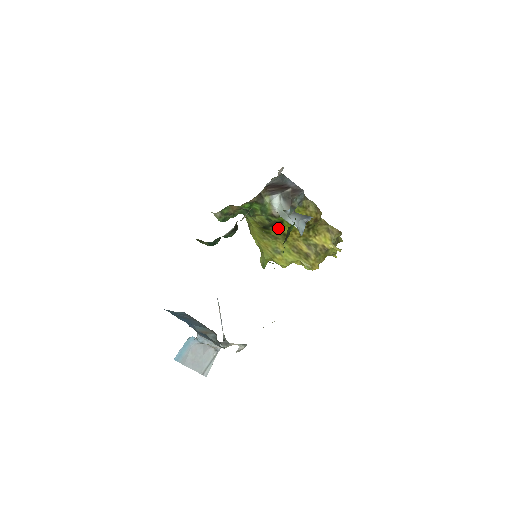
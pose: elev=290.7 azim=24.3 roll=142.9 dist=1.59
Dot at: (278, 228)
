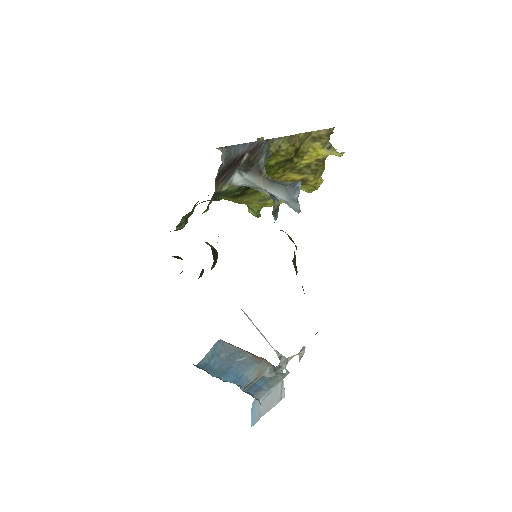
Dot at: occluded
